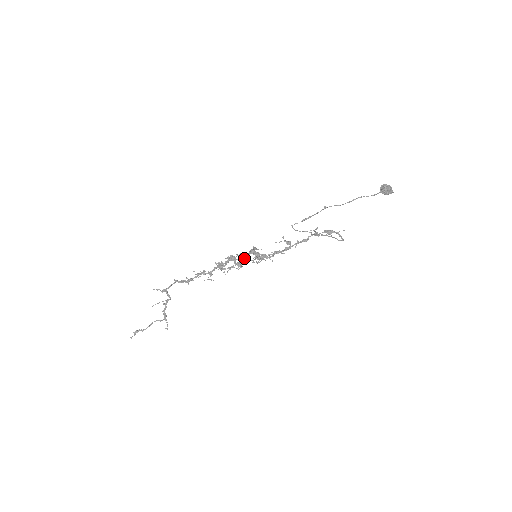
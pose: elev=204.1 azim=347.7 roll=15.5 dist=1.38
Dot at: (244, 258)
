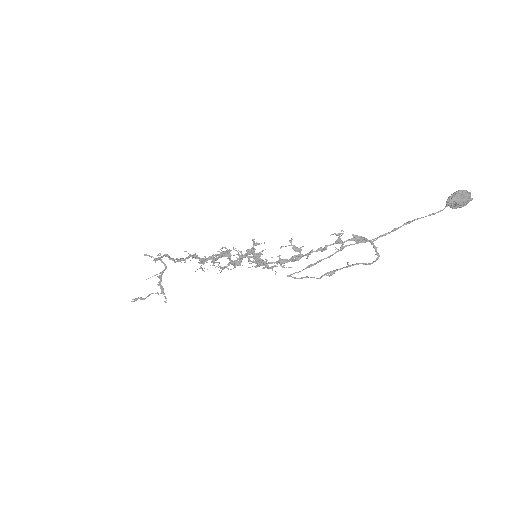
Dot at: (240, 258)
